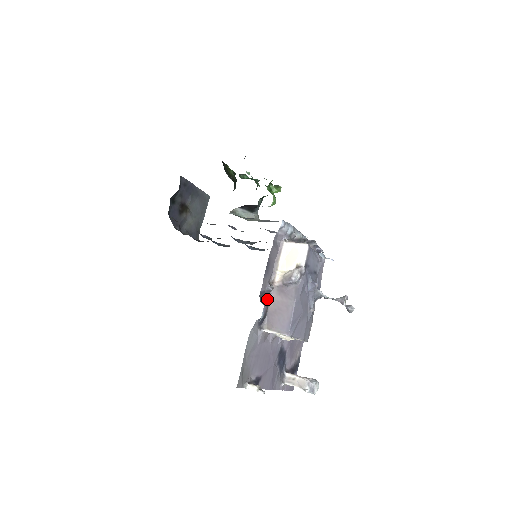
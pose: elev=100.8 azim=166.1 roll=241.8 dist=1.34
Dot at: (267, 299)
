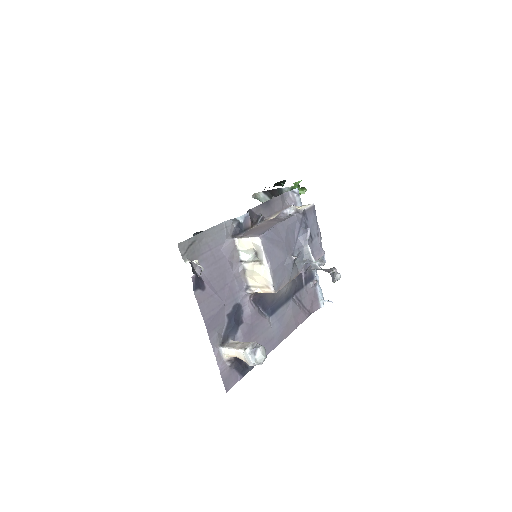
Dot at: (253, 224)
